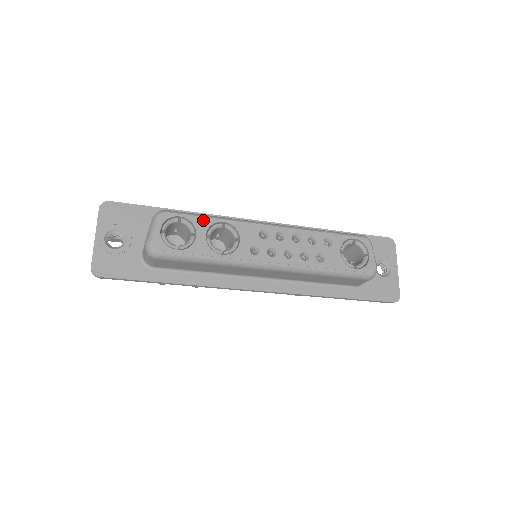
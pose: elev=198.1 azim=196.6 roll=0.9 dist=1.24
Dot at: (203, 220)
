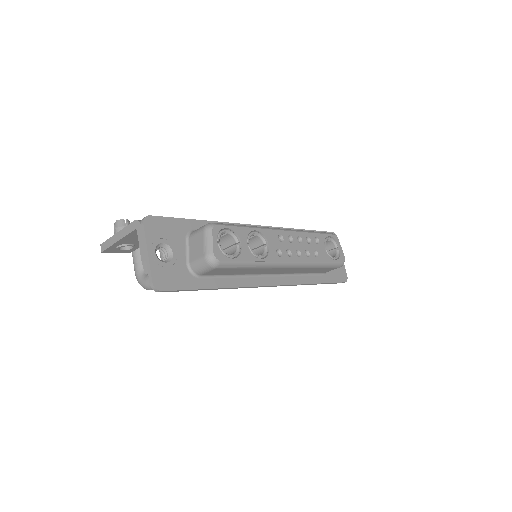
Dot at: (242, 230)
